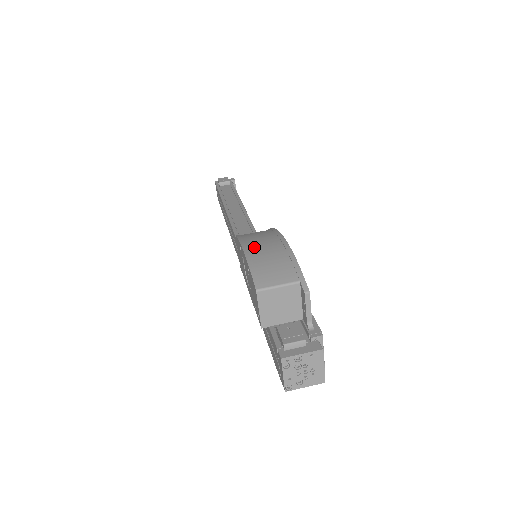
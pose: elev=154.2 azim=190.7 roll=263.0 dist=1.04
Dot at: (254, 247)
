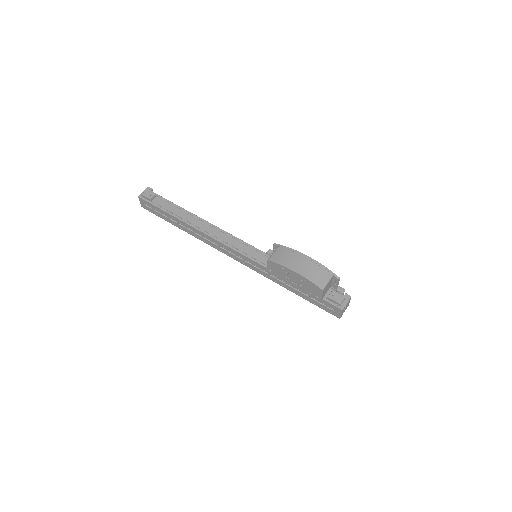
Dot at: (297, 267)
